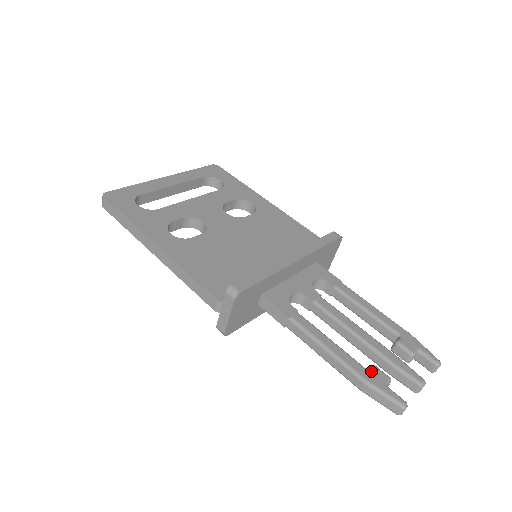
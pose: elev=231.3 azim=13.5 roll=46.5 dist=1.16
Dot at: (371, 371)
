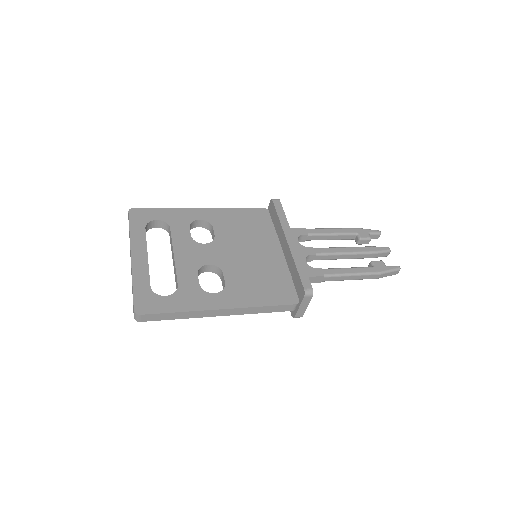
Dot at: (376, 266)
